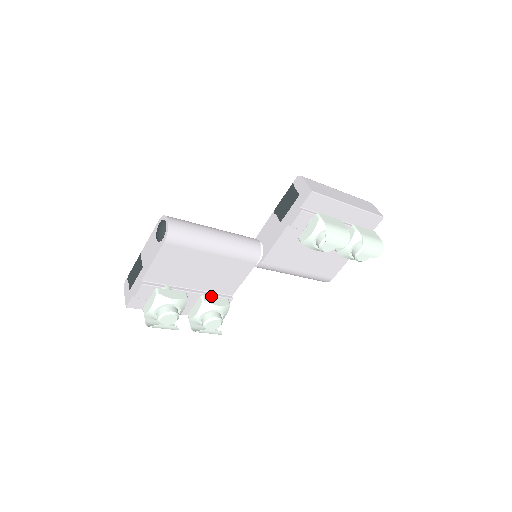
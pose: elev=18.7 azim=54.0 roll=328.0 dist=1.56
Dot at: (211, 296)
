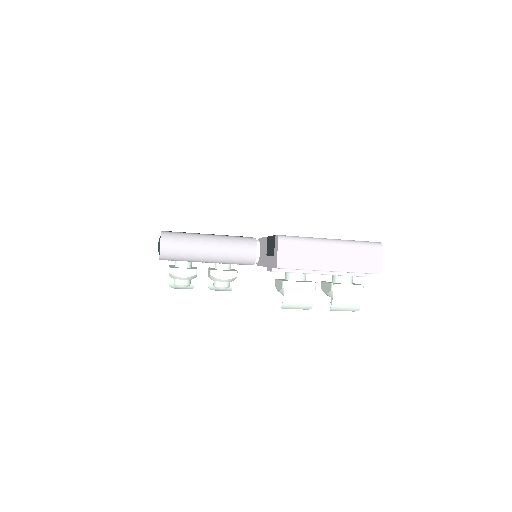
Dot at: (220, 270)
